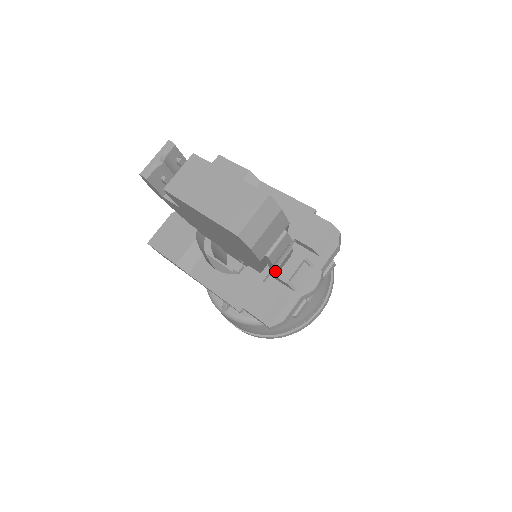
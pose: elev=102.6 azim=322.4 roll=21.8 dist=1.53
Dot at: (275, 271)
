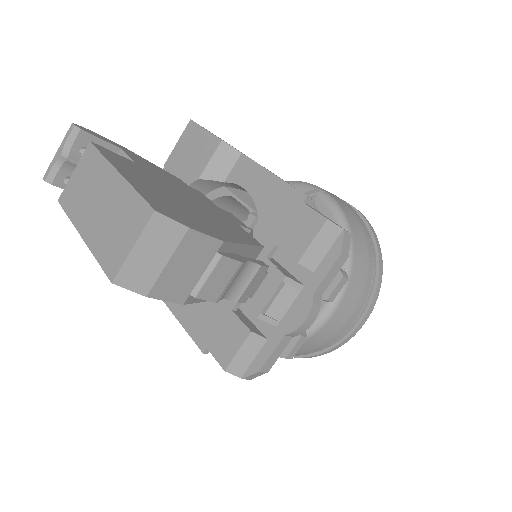
Dot at: (237, 302)
